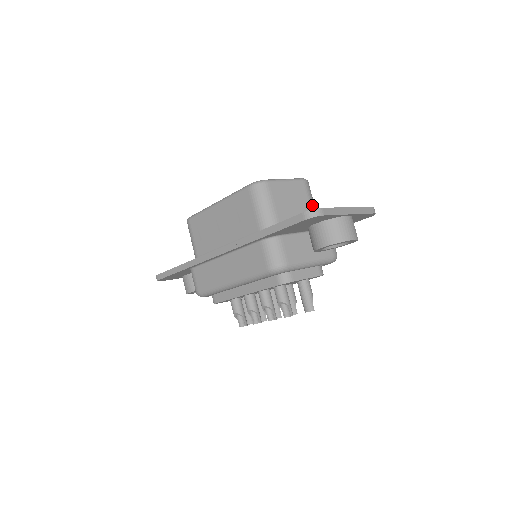
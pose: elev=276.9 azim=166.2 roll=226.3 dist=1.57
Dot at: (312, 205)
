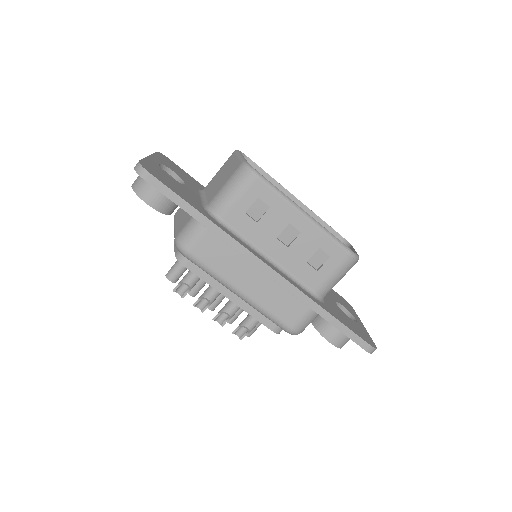
Dot at: occluded
